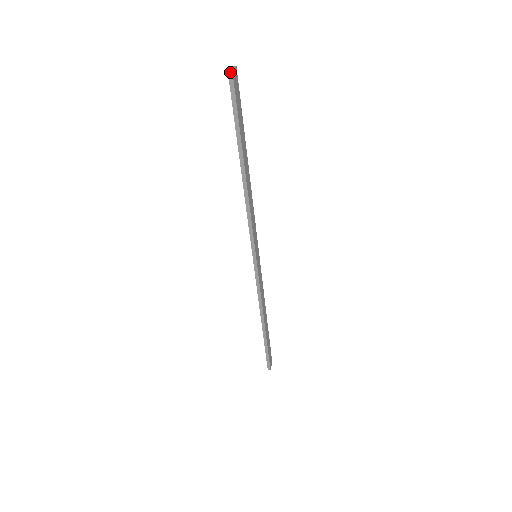
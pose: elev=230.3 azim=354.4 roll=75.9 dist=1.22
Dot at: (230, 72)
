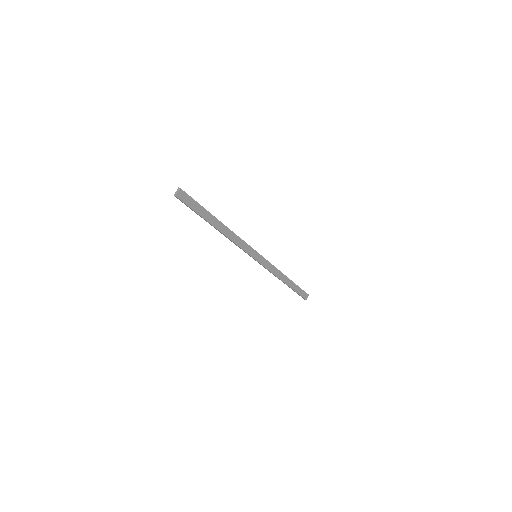
Dot at: (175, 196)
